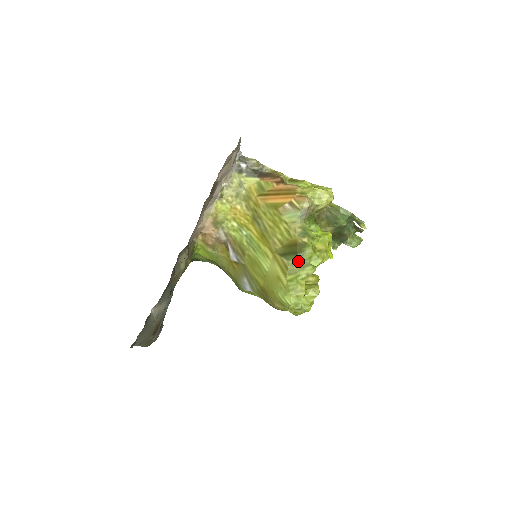
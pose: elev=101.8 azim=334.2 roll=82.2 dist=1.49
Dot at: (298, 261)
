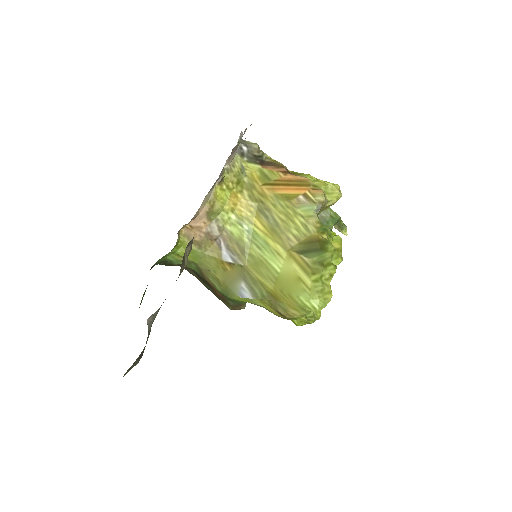
Dot at: (320, 259)
